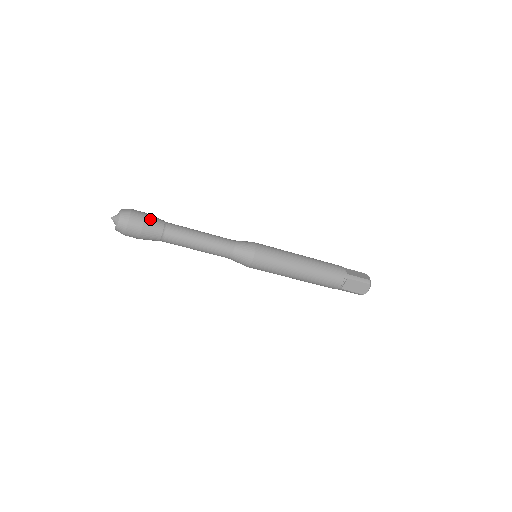
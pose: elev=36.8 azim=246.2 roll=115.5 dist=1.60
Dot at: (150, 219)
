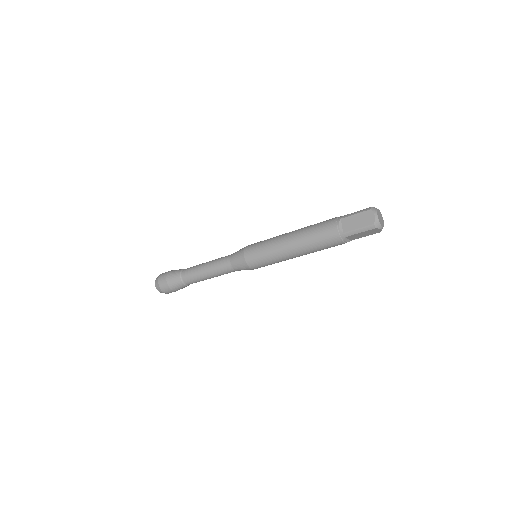
Dot at: (174, 270)
